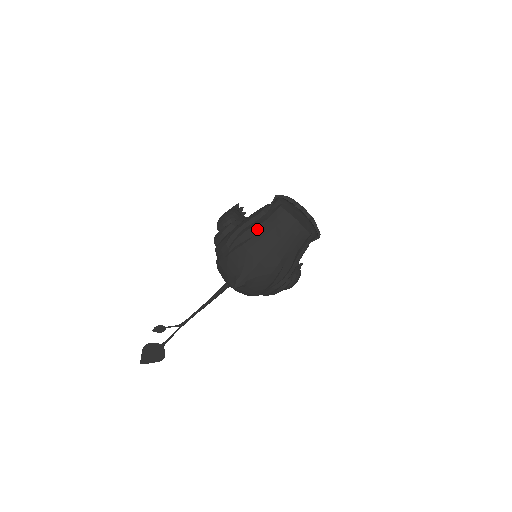
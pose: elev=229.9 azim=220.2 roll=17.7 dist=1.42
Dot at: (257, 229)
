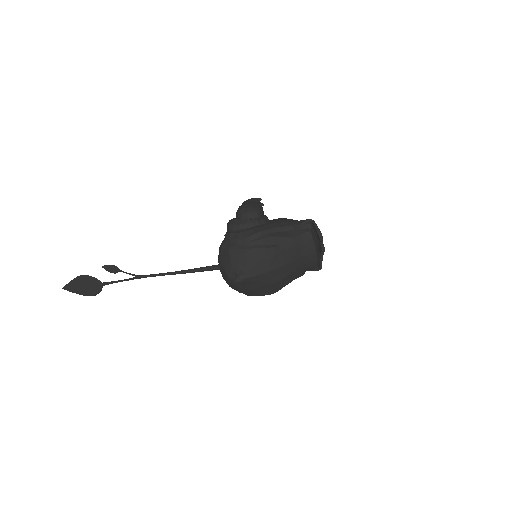
Dot at: (283, 241)
